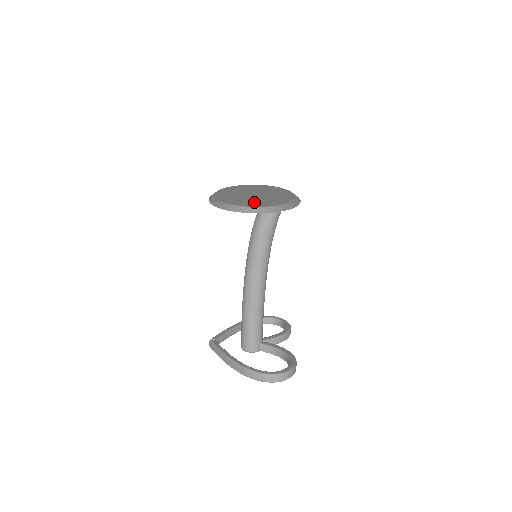
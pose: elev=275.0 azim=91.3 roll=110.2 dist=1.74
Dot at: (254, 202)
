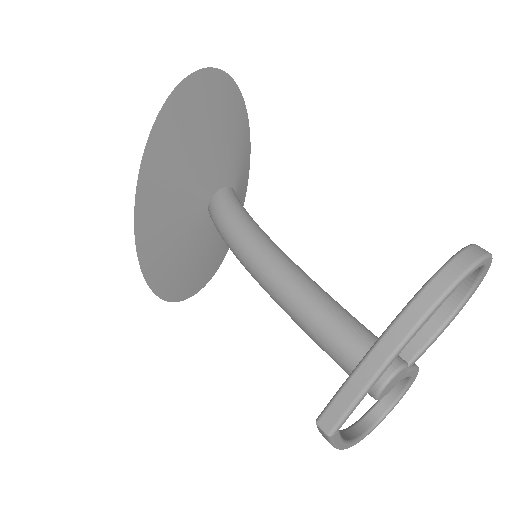
Dot at: occluded
